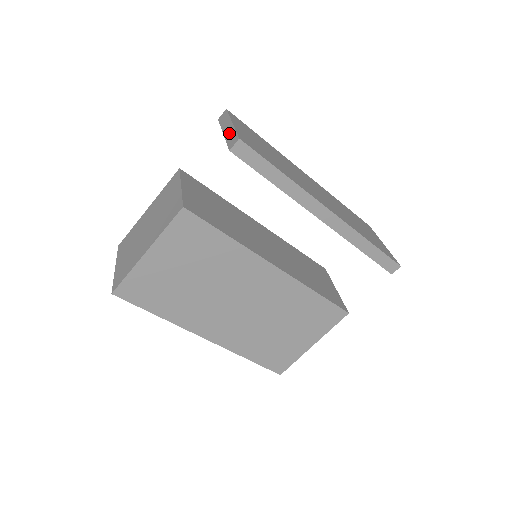
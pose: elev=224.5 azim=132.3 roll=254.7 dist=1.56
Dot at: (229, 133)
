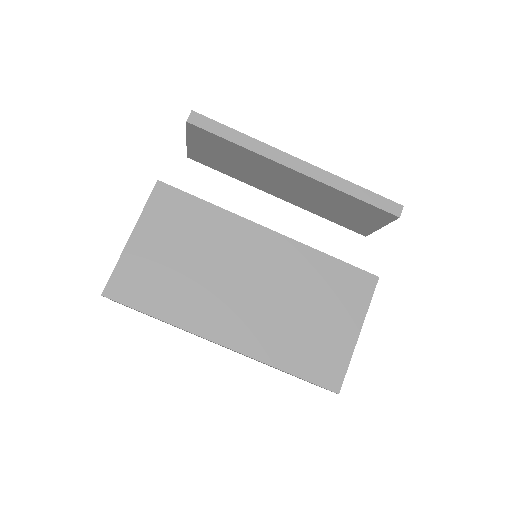
Dot at: occluded
